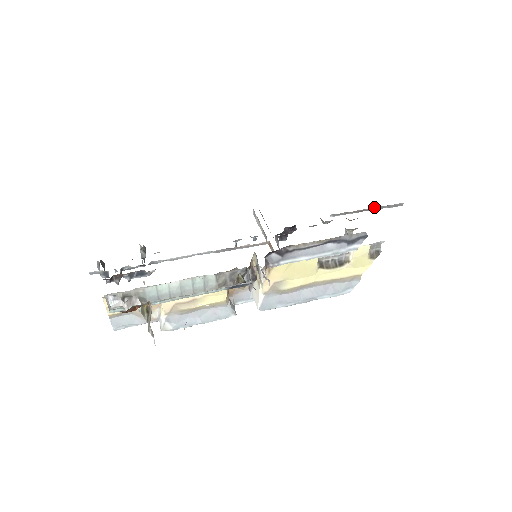
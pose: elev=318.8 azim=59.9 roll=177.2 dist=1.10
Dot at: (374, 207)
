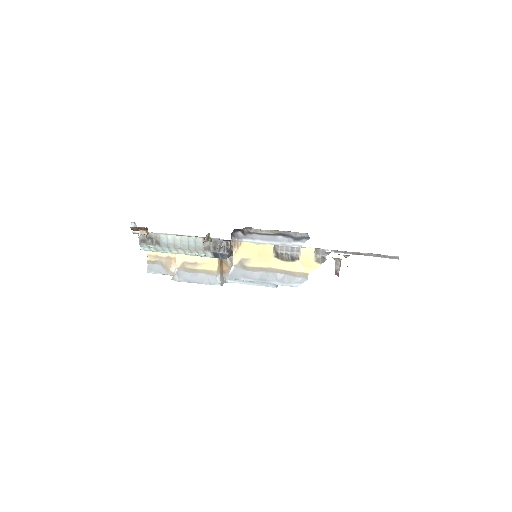
Dot at: (371, 254)
